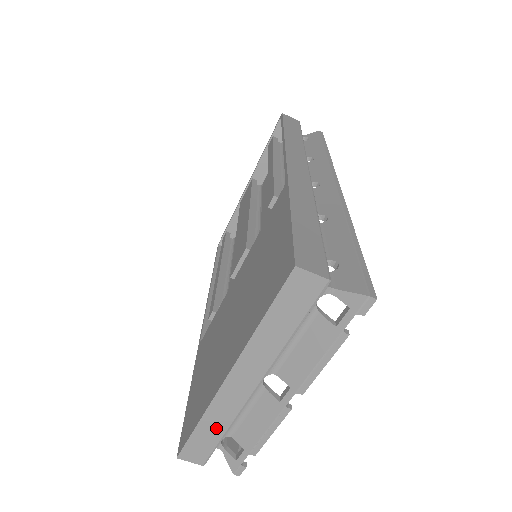
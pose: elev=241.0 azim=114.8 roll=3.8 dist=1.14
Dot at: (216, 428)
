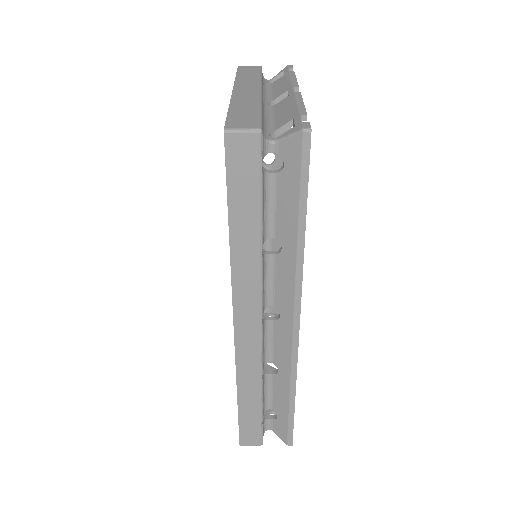
Dot at: occluded
